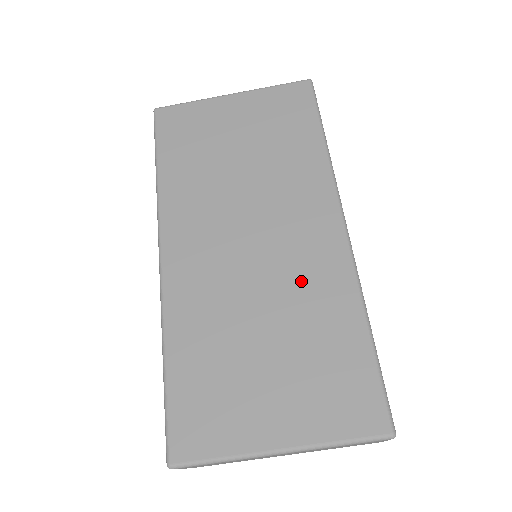
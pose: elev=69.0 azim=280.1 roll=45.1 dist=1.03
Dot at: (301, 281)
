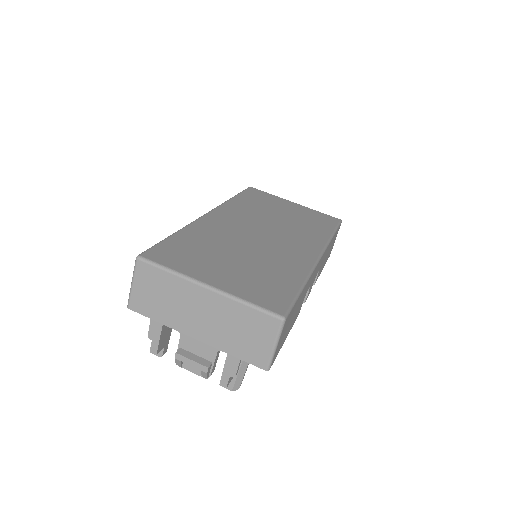
Dot at: (278, 255)
